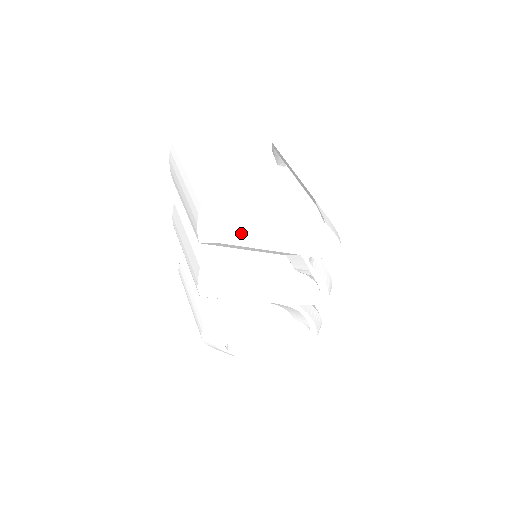
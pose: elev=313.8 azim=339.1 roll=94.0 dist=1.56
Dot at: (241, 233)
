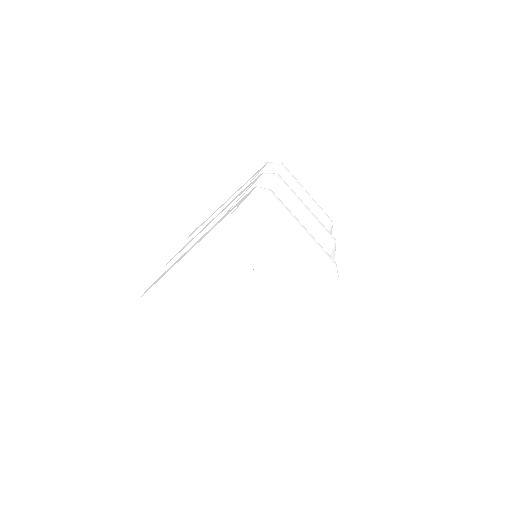
Dot at: occluded
